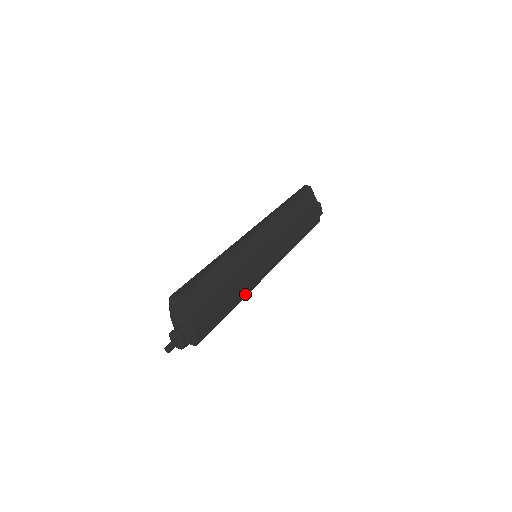
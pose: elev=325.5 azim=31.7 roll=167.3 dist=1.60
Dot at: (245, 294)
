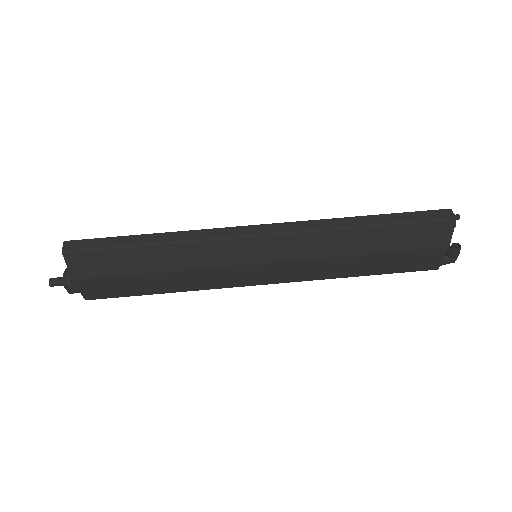
Dot at: (195, 289)
